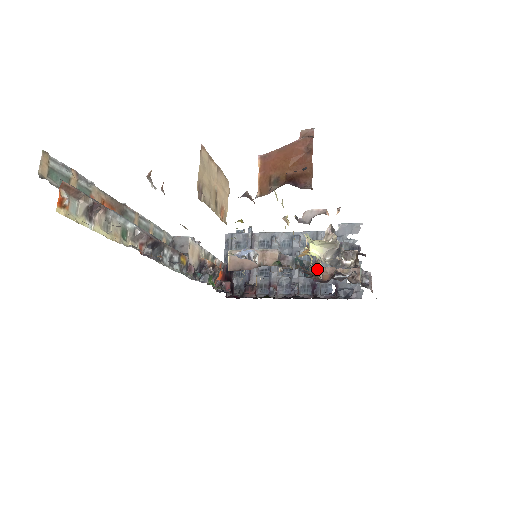
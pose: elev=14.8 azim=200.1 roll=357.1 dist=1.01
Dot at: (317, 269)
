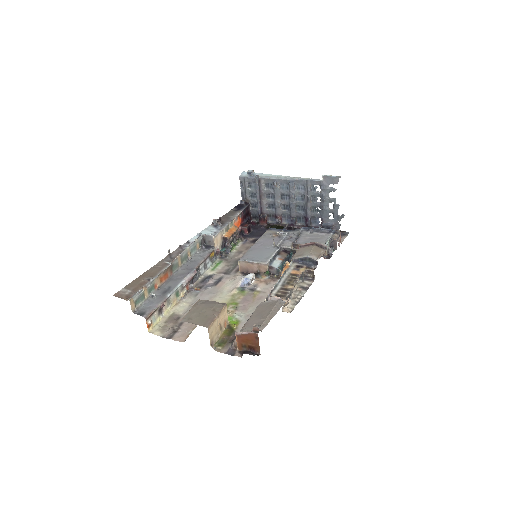
Dot at: occluded
